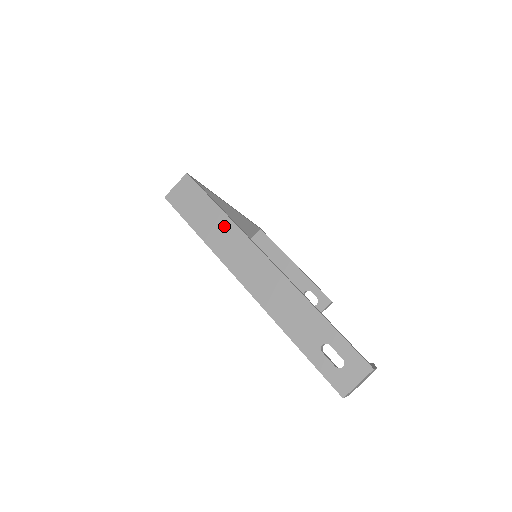
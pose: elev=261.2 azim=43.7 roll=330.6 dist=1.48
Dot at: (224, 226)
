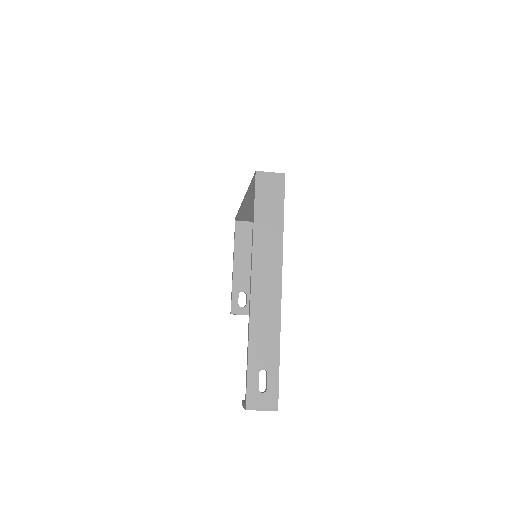
Dot at: (275, 236)
